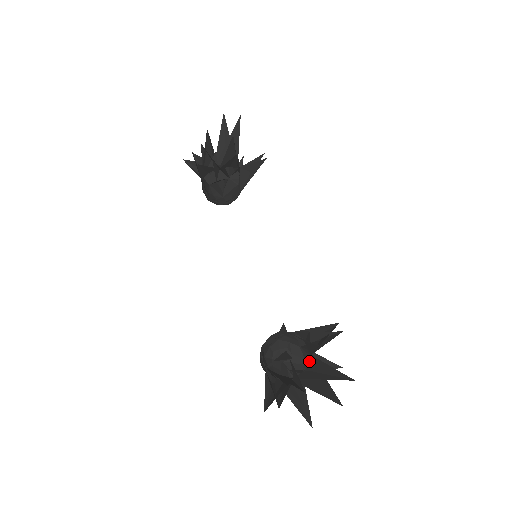
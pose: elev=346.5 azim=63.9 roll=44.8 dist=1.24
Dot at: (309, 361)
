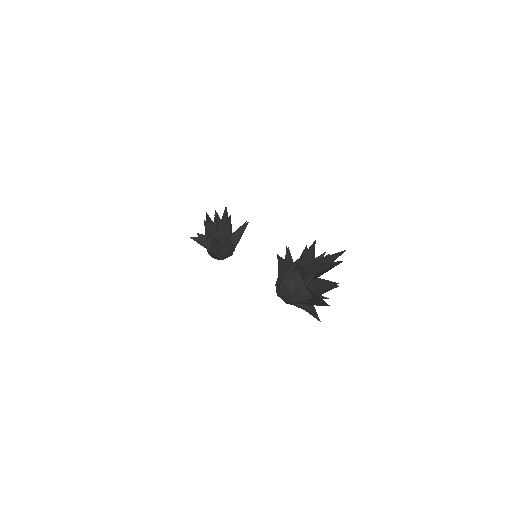
Dot at: (313, 277)
